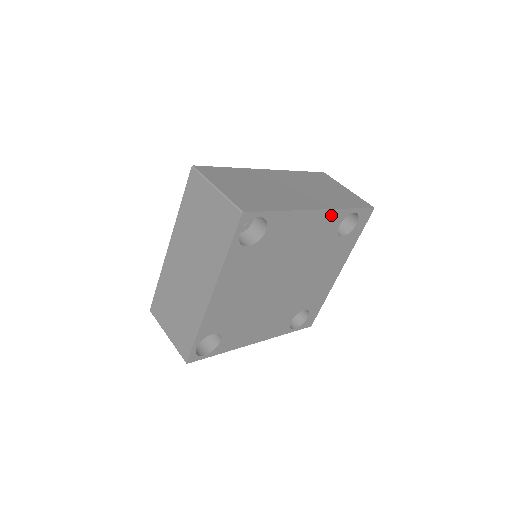
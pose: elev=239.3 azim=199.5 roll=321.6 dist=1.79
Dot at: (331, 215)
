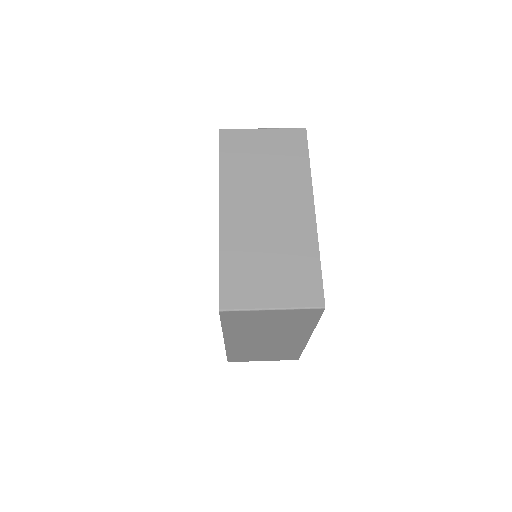
Dot at: occluded
